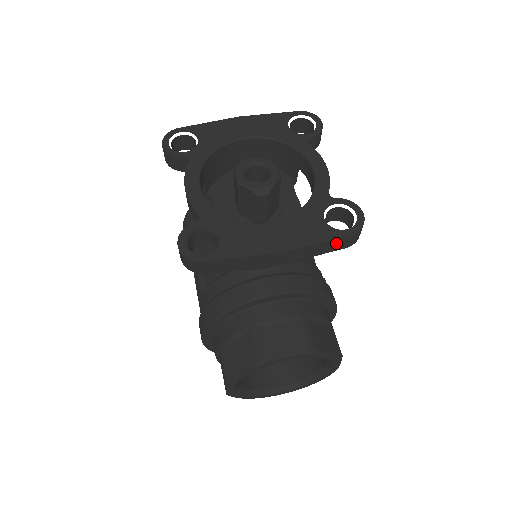
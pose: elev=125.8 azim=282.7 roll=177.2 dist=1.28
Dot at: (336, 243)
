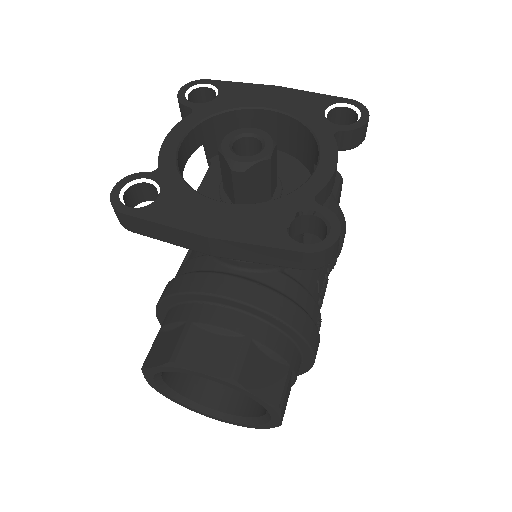
Dot at: (285, 256)
